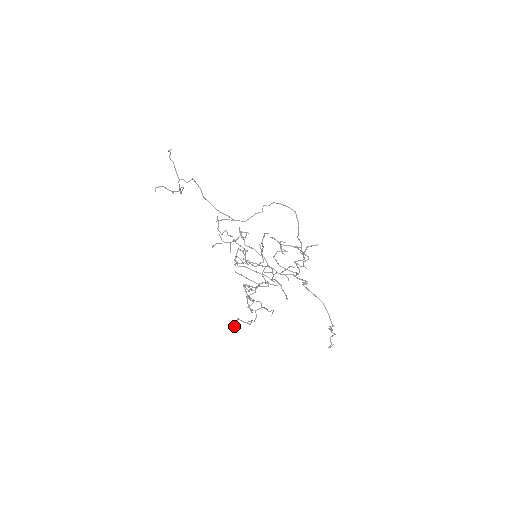
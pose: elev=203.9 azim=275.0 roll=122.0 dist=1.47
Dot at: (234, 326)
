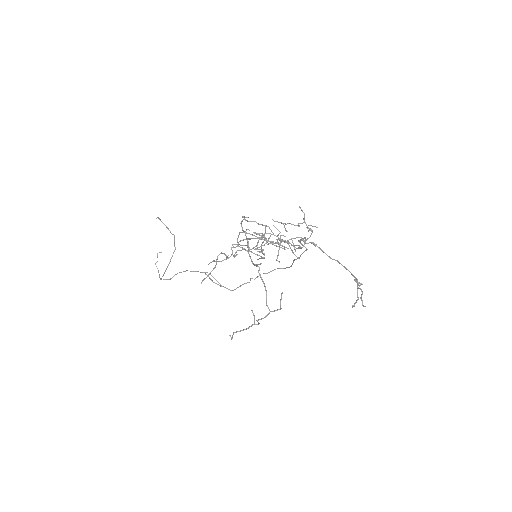
Dot at: (230, 335)
